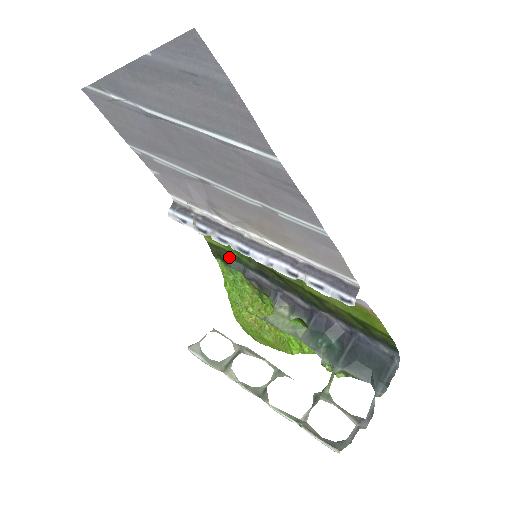
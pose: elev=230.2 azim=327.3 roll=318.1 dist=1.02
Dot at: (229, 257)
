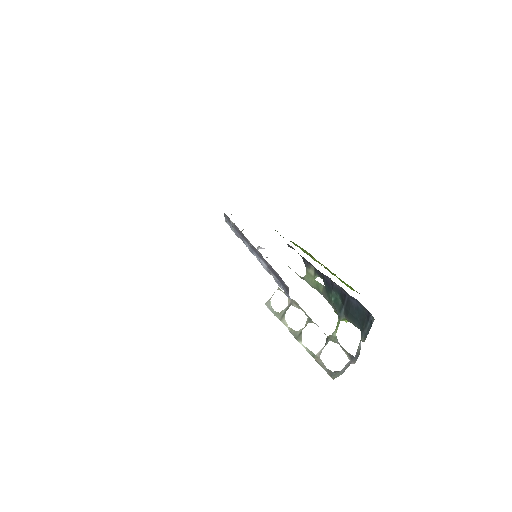
Dot at: occluded
